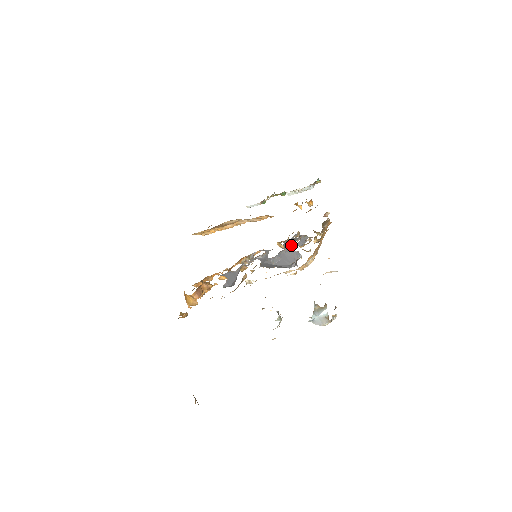
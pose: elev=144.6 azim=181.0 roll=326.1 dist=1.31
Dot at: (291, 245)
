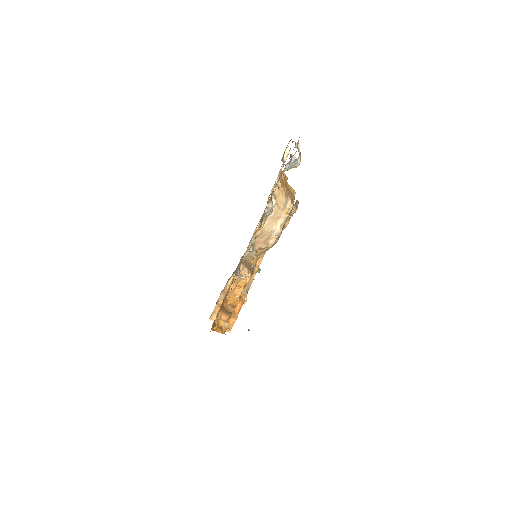
Dot at: occluded
